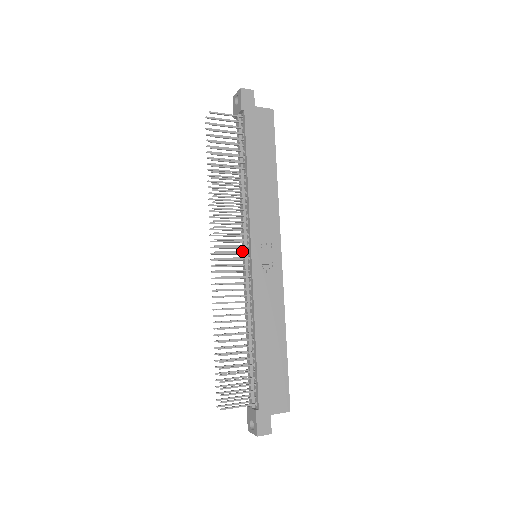
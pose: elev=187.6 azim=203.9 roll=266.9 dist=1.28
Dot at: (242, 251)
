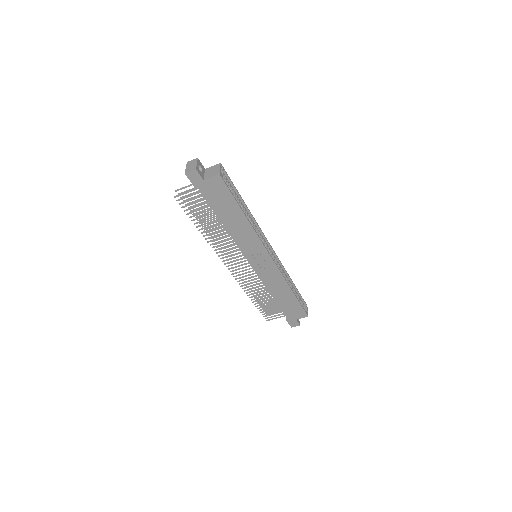
Dot at: (243, 261)
